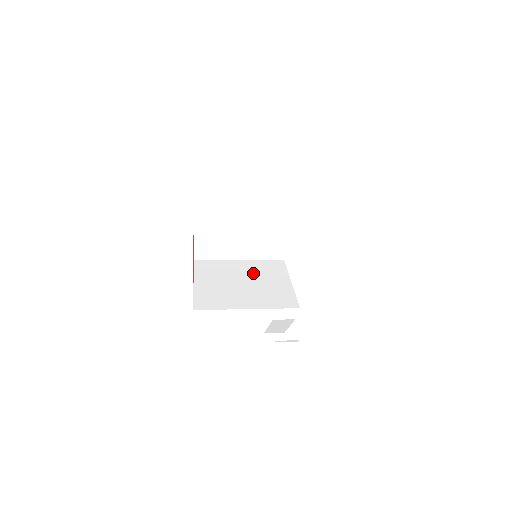
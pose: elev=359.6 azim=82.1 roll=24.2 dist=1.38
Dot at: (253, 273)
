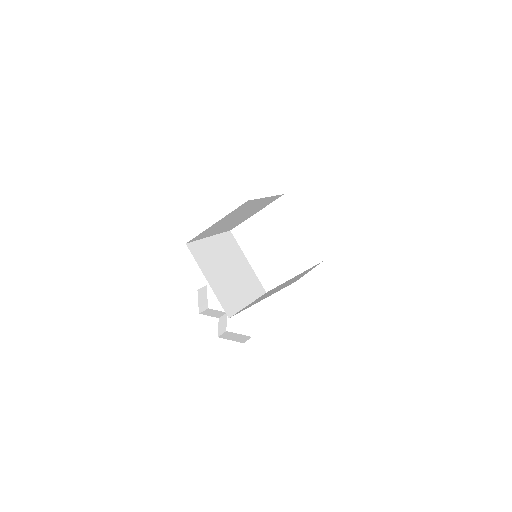
Dot at: (227, 255)
